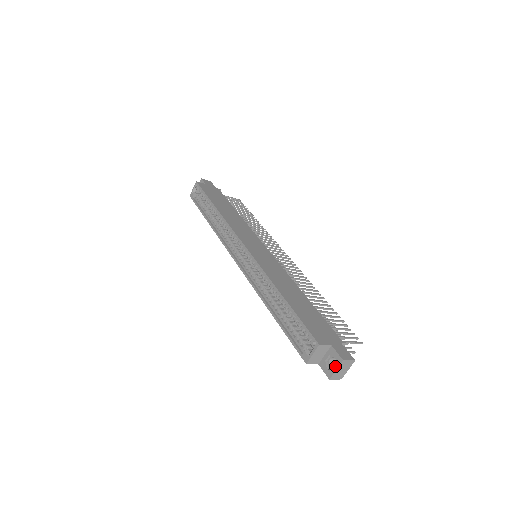
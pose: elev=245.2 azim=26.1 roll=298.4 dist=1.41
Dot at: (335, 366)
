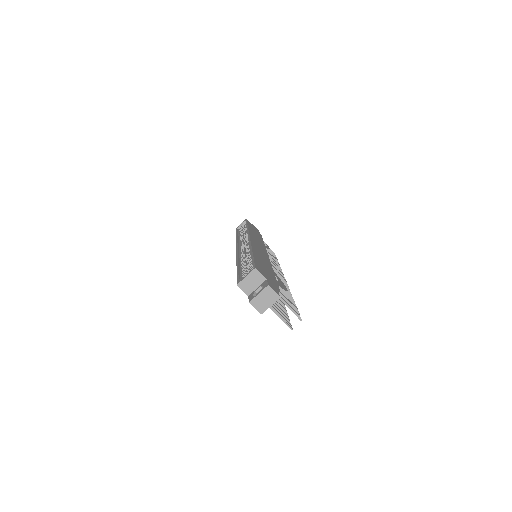
Dot at: occluded
